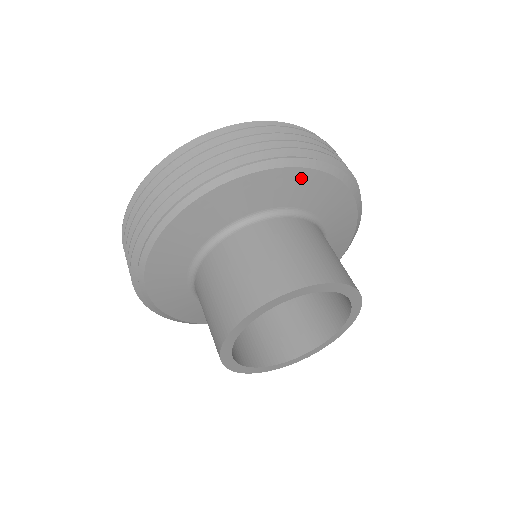
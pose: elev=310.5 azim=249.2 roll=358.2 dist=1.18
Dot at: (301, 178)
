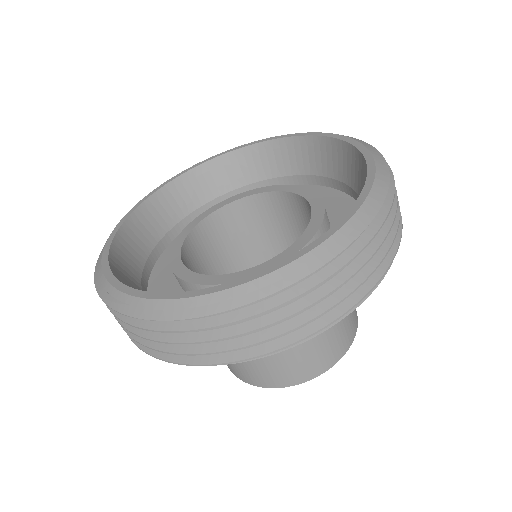
Dot at: occluded
